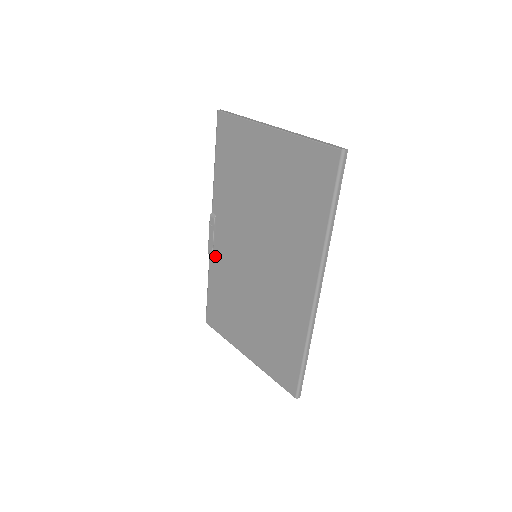
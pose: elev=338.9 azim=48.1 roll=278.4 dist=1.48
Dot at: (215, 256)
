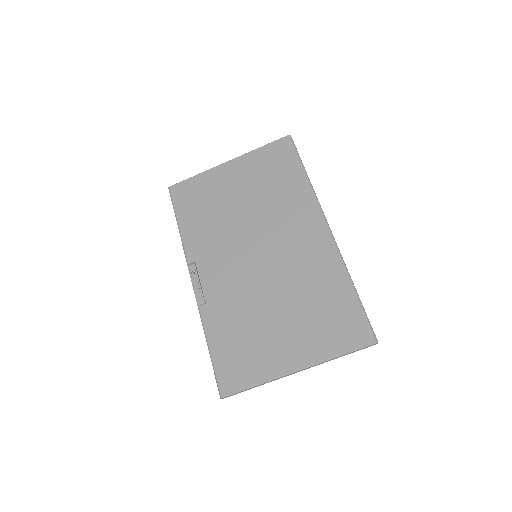
Dot at: (207, 301)
